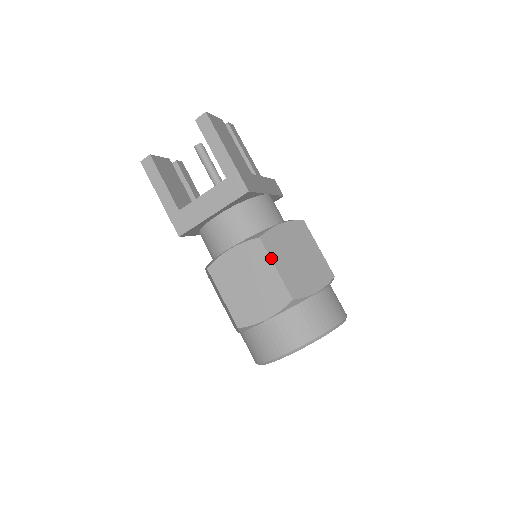
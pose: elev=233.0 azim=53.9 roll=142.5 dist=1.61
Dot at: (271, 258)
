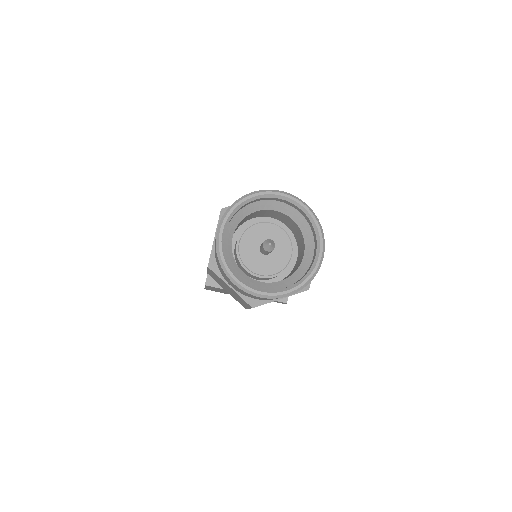
Dot at: occluded
